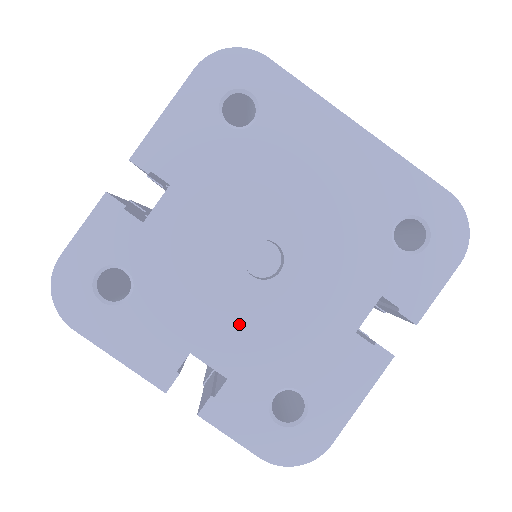
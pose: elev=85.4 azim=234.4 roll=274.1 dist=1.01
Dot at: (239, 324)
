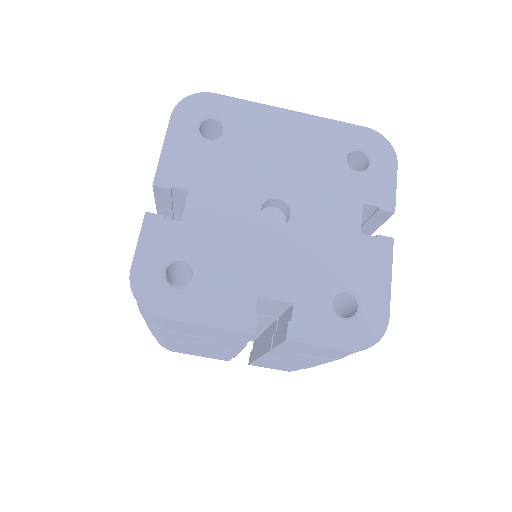
Dot at: (281, 262)
